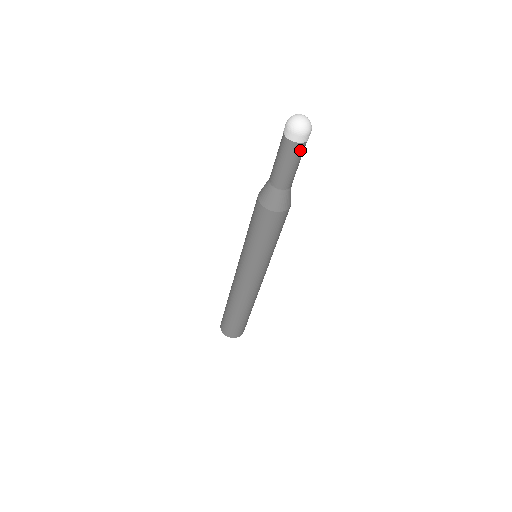
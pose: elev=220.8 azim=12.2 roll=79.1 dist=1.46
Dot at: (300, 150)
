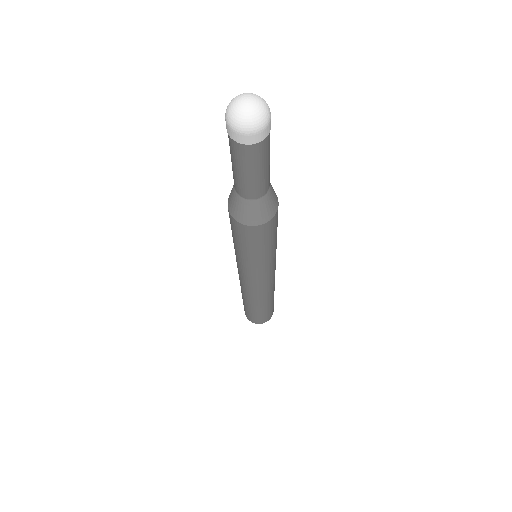
Dot at: (266, 146)
